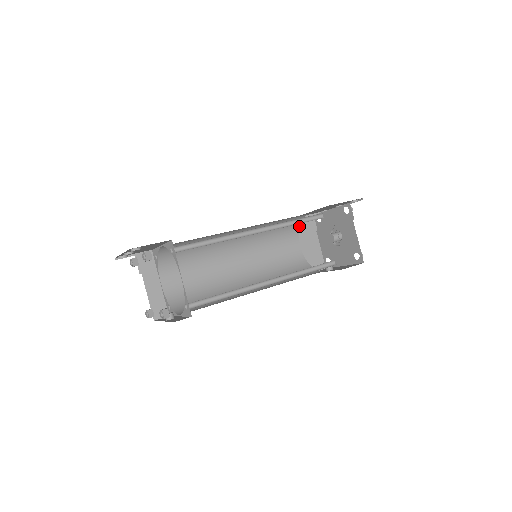
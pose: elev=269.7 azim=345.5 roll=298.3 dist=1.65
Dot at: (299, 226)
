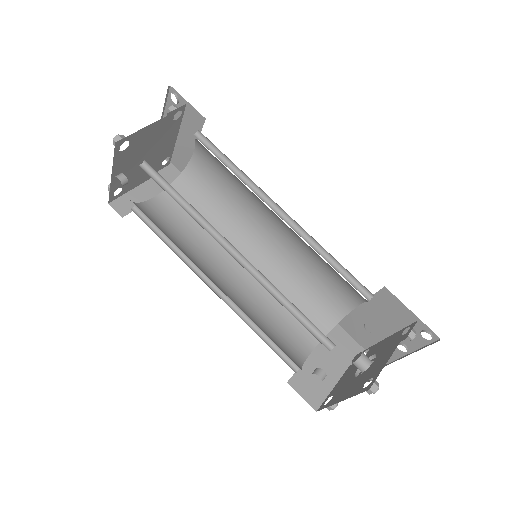
Dot at: (334, 326)
